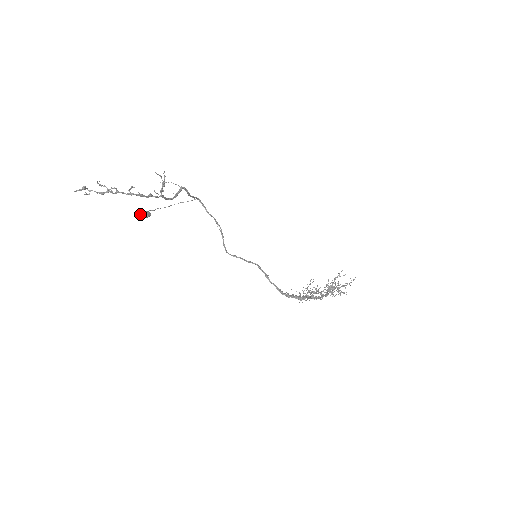
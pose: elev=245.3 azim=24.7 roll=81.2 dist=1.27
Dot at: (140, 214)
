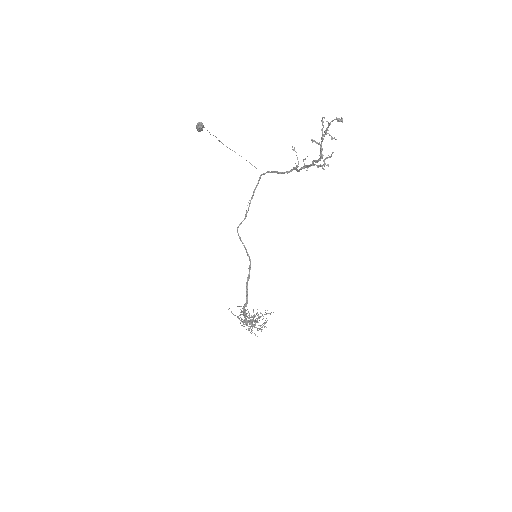
Dot at: (202, 124)
